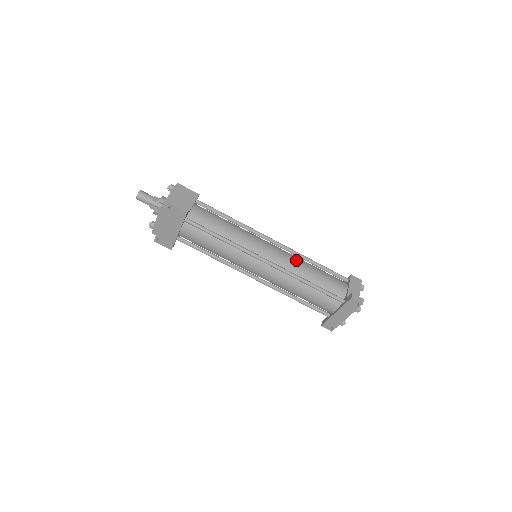
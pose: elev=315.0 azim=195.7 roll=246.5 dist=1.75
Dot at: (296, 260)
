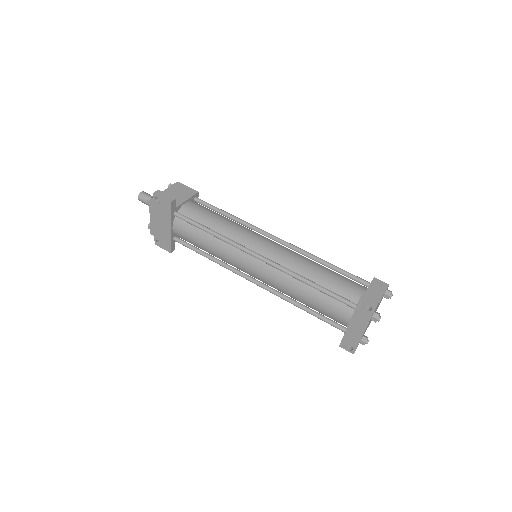
Dot at: (299, 257)
